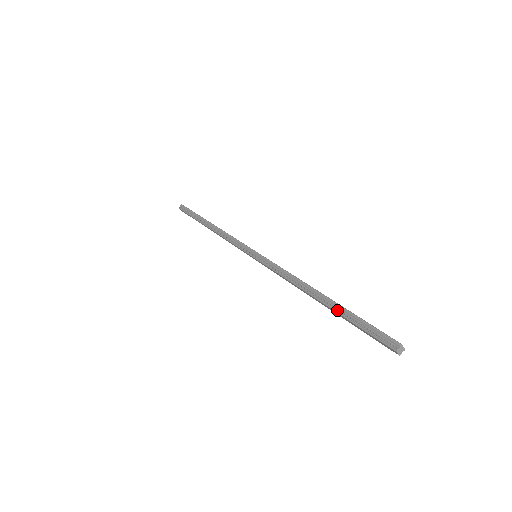
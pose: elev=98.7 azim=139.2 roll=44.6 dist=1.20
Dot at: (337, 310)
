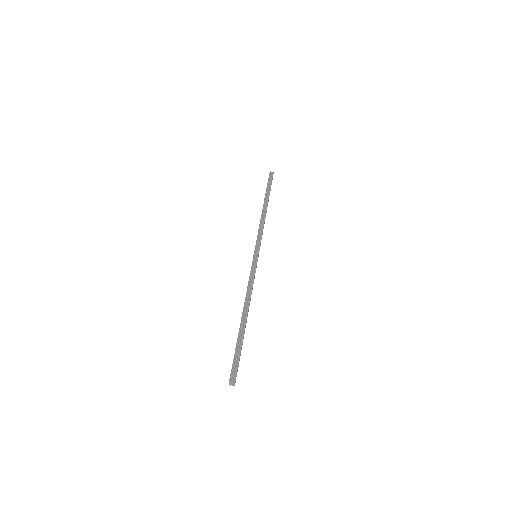
Dot at: (240, 333)
